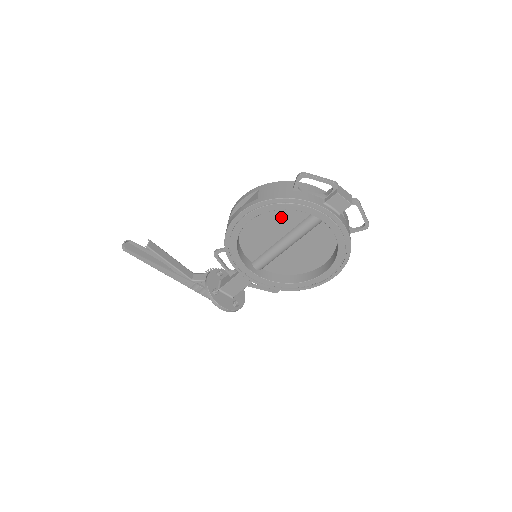
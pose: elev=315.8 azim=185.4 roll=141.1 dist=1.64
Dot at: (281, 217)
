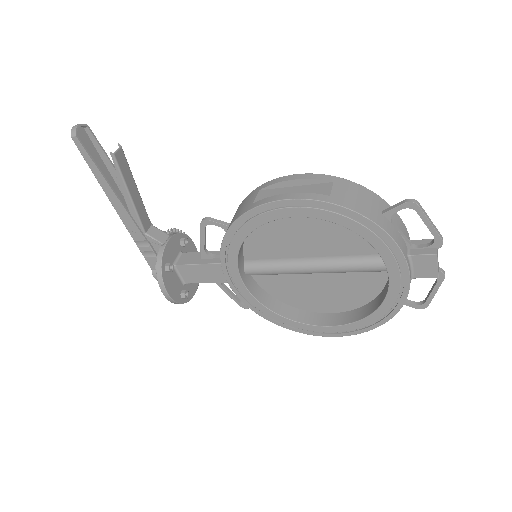
Dot at: (334, 234)
